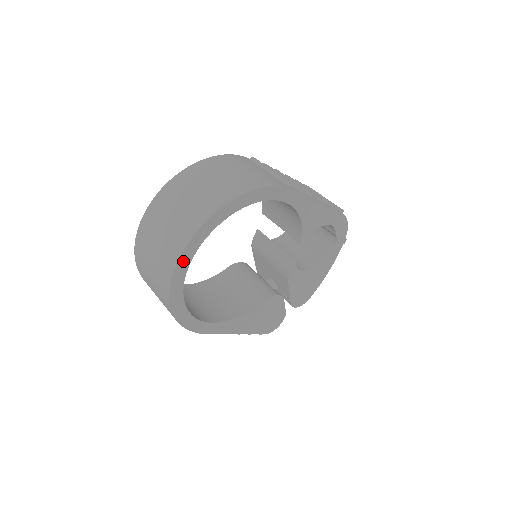
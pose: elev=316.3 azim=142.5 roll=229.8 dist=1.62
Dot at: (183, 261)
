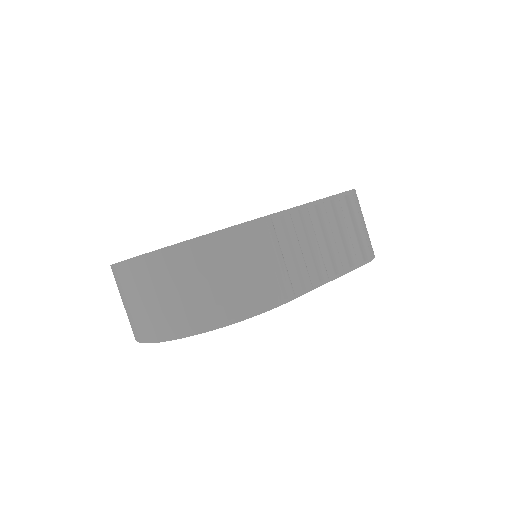
Dot at: occluded
